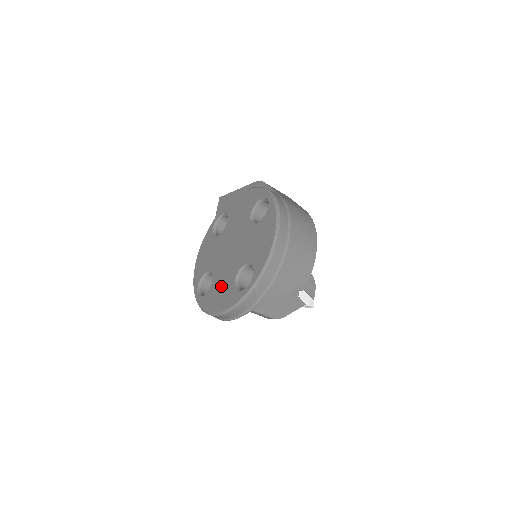
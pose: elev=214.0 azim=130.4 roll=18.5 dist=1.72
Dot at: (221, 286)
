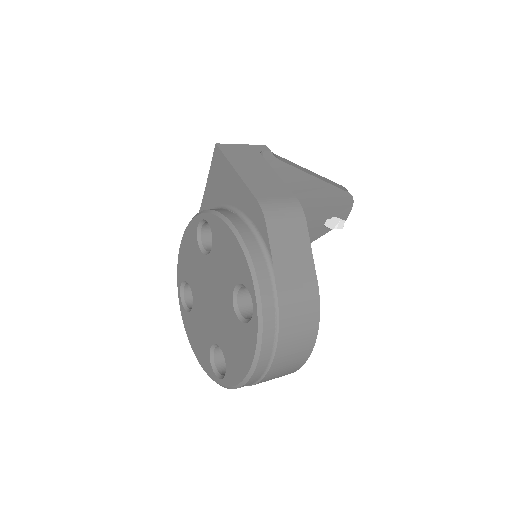
Dot at: (199, 331)
